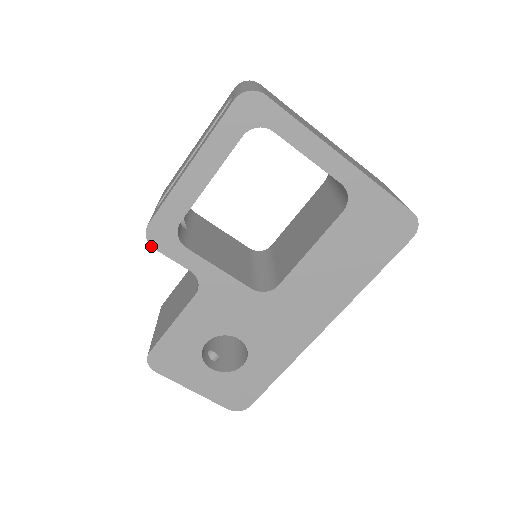
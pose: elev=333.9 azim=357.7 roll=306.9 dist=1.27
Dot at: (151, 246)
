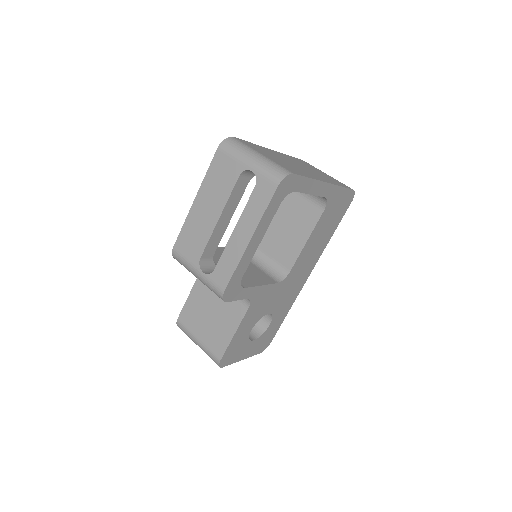
Dot at: occluded
